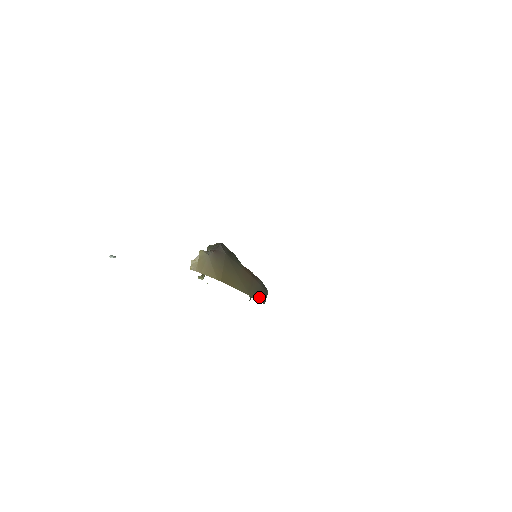
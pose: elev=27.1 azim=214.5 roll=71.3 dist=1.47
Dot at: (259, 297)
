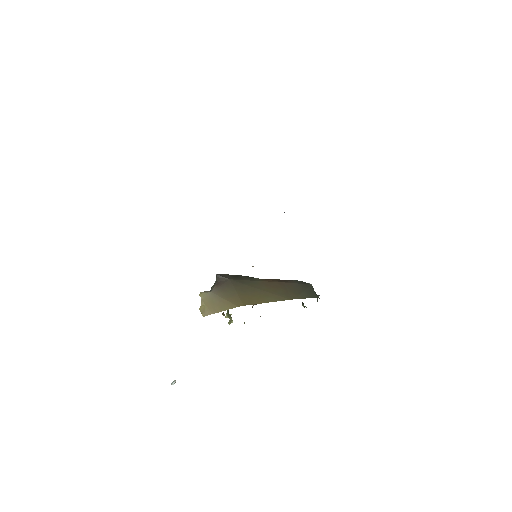
Dot at: (304, 295)
